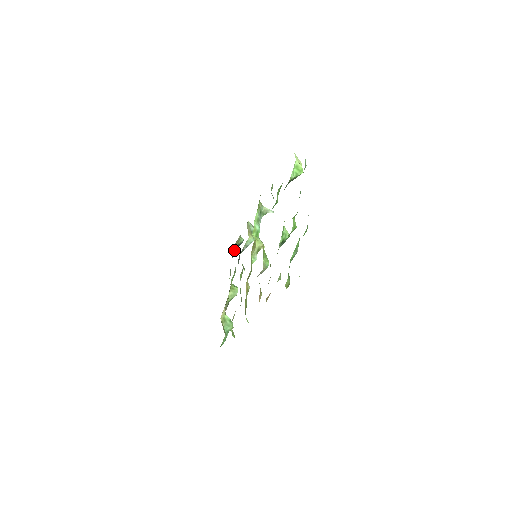
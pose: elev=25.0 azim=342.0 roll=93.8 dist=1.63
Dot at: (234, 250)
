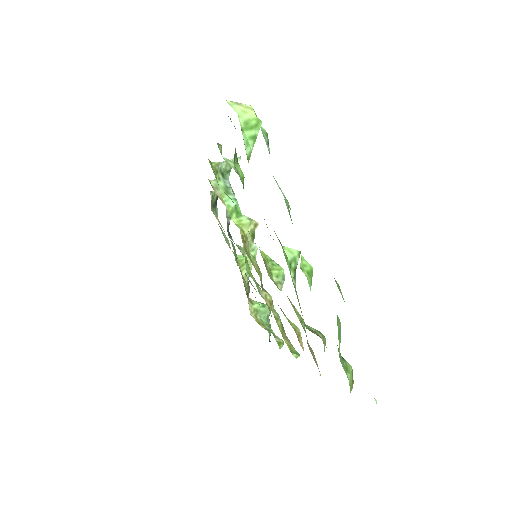
Dot at: (214, 211)
